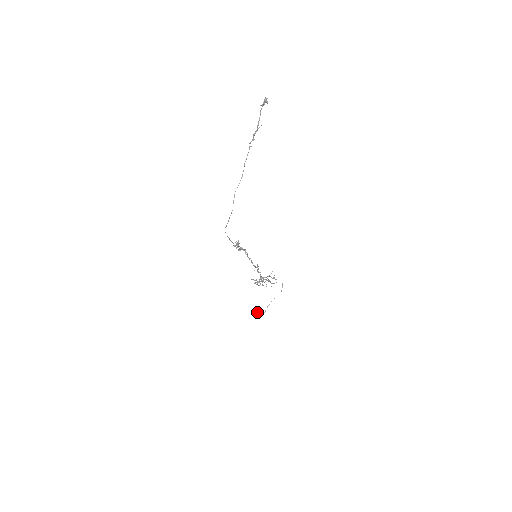
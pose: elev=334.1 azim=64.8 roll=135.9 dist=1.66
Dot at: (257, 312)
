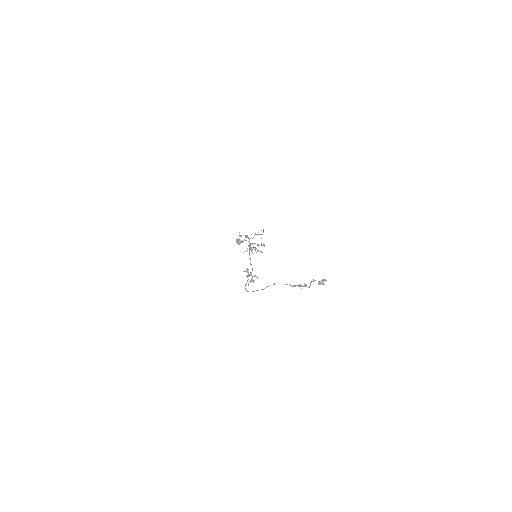
Dot at: (237, 243)
